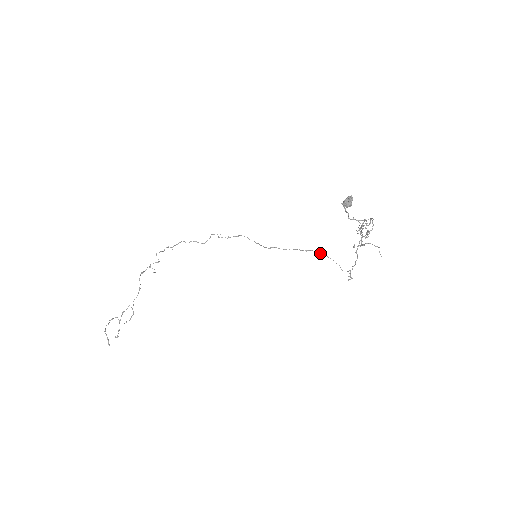
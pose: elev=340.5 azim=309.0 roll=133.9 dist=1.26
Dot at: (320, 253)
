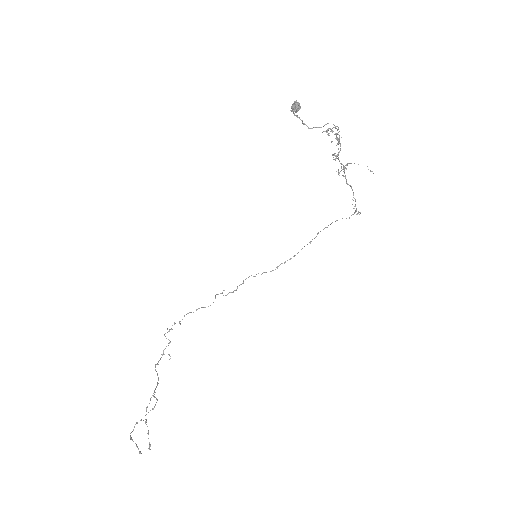
Dot at: occluded
